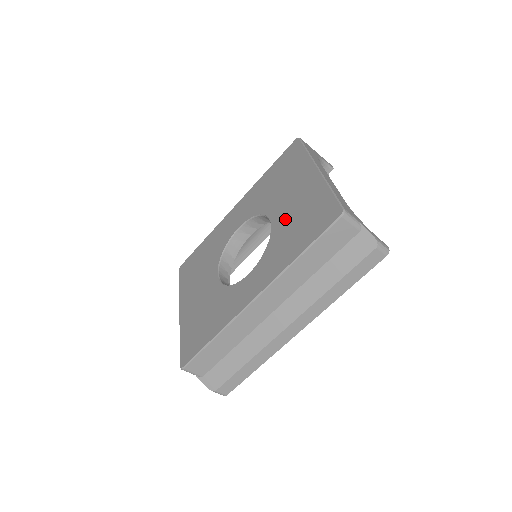
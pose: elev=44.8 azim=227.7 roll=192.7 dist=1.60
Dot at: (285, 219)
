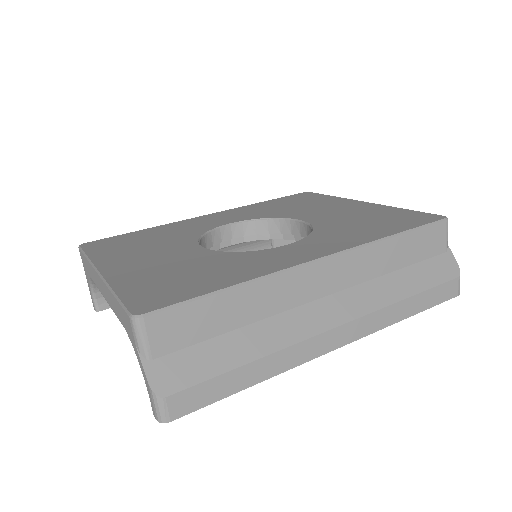
Dot at: (335, 219)
